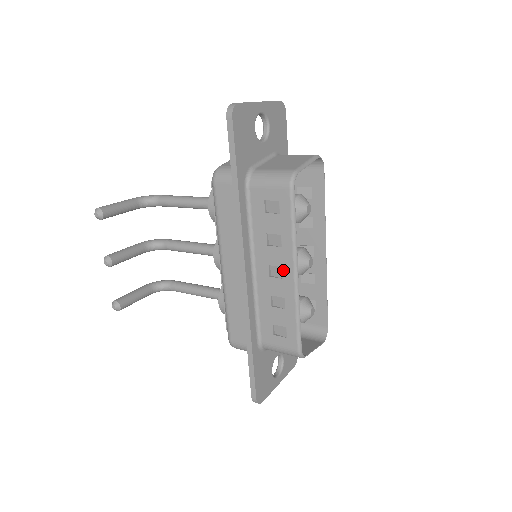
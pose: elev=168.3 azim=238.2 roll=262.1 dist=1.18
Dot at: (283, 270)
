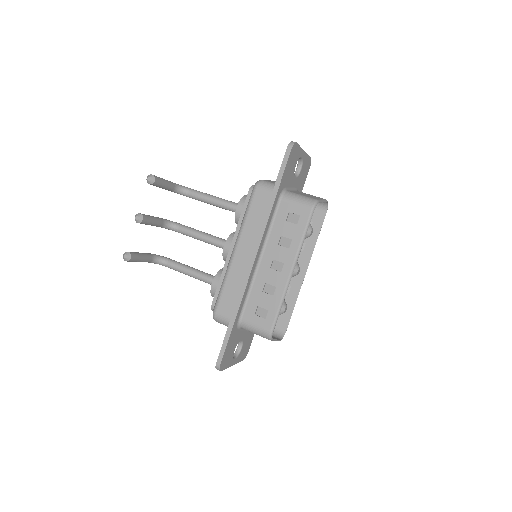
Dot at: (283, 265)
